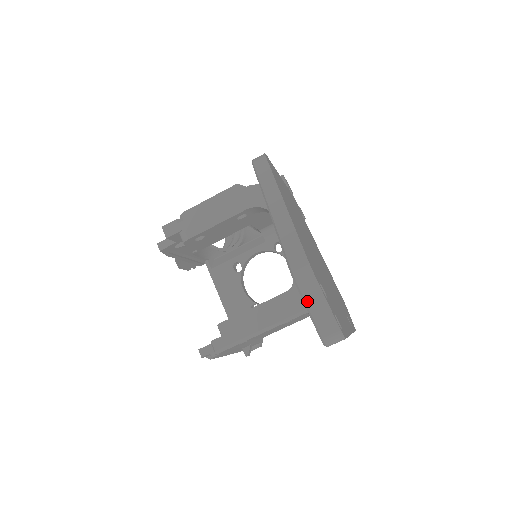
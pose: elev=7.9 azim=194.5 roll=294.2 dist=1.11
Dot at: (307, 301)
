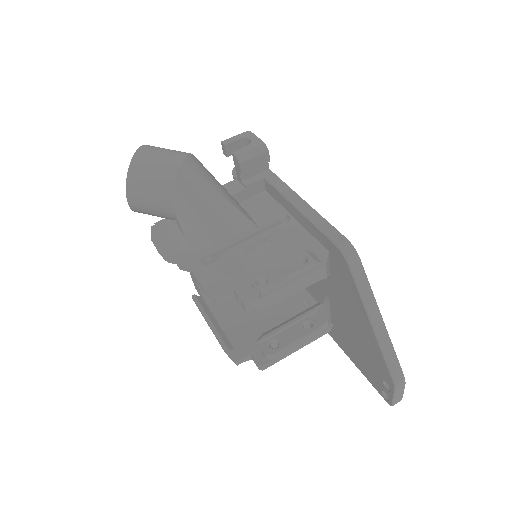
Dot at: (396, 395)
